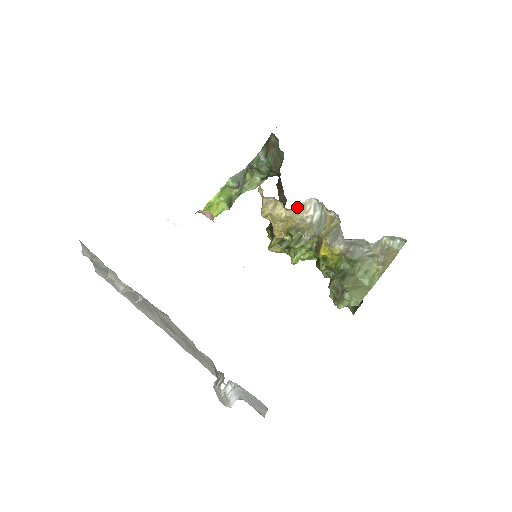
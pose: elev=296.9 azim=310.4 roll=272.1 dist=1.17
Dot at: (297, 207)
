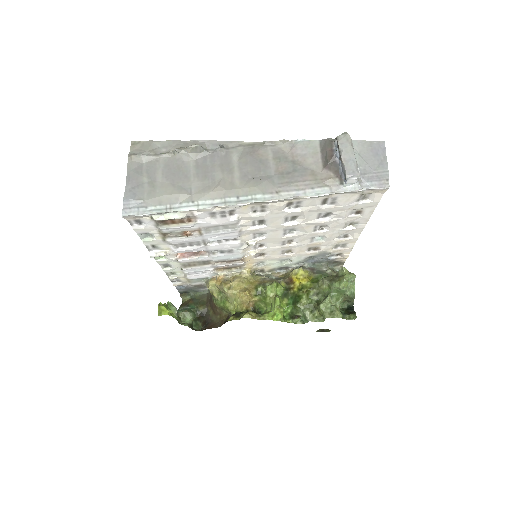
Dot at: (253, 274)
